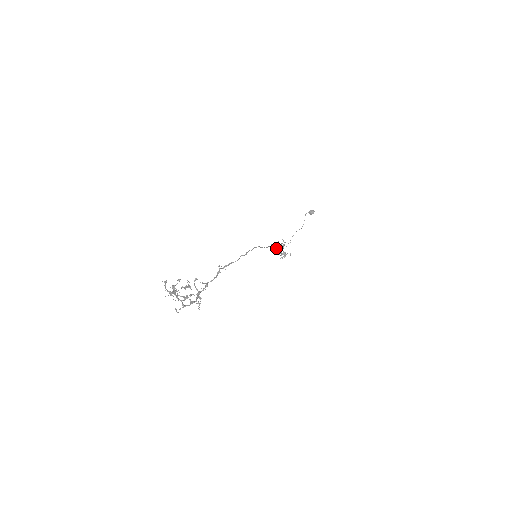
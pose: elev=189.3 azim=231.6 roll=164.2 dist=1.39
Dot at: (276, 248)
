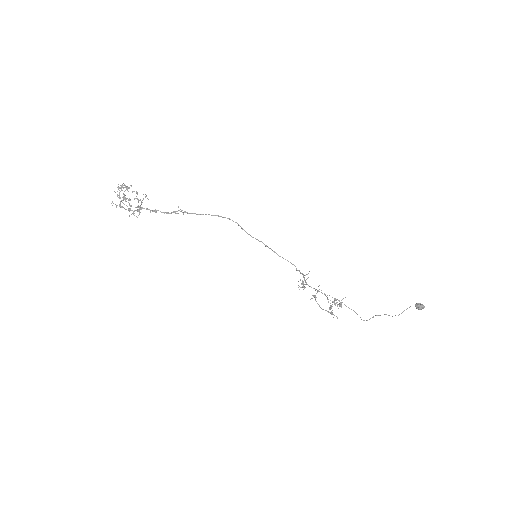
Dot at: (307, 284)
